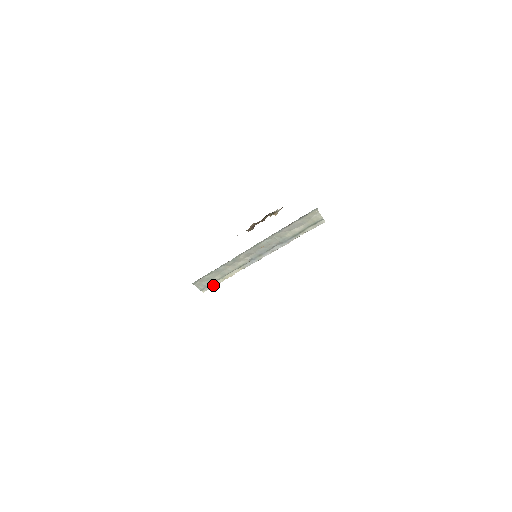
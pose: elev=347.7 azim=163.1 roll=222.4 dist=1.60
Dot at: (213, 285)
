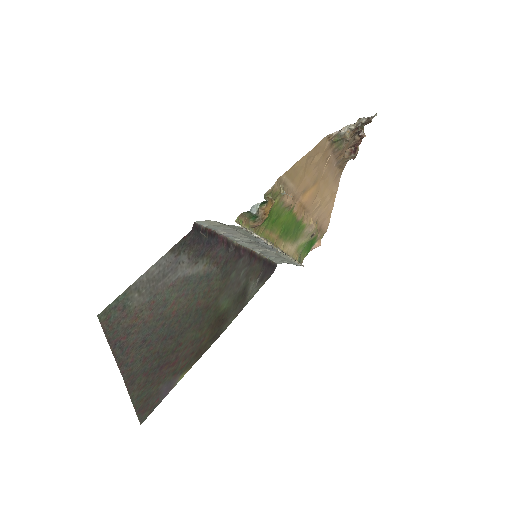
Dot at: (298, 263)
